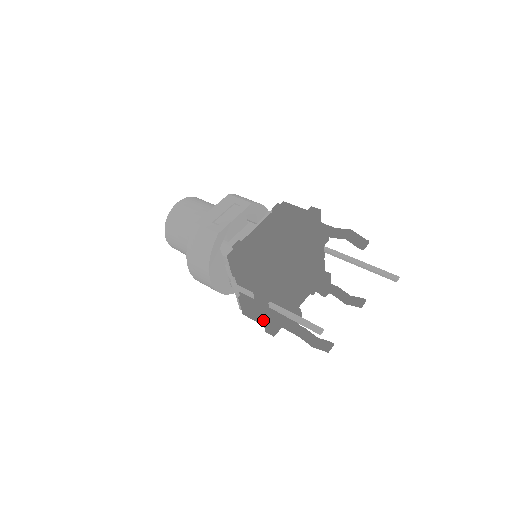
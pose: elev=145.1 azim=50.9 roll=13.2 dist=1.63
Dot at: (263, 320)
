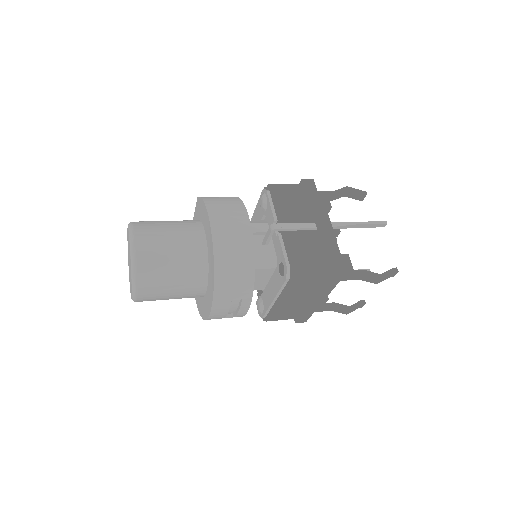
Dot at: (326, 252)
